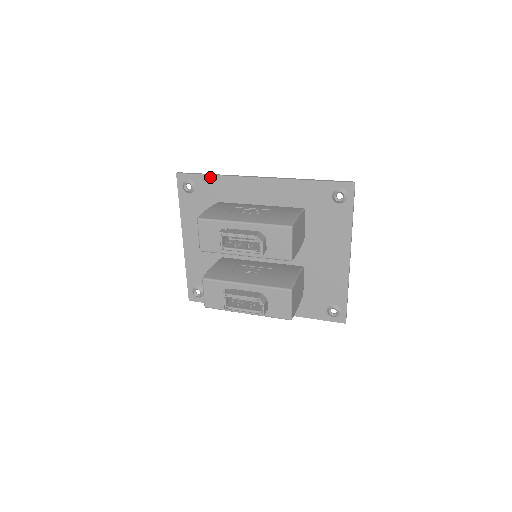
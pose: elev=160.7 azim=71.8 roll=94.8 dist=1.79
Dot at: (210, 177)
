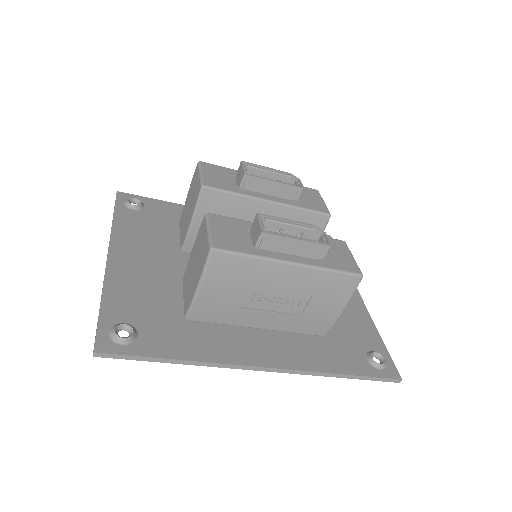
Dot at: (168, 203)
